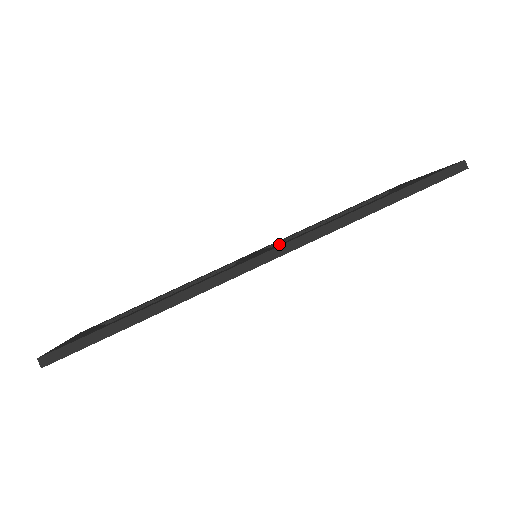
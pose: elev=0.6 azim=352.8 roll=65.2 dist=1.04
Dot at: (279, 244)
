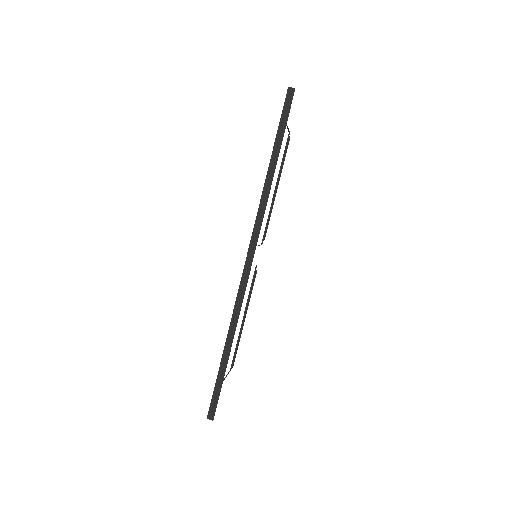
Dot at: (265, 232)
